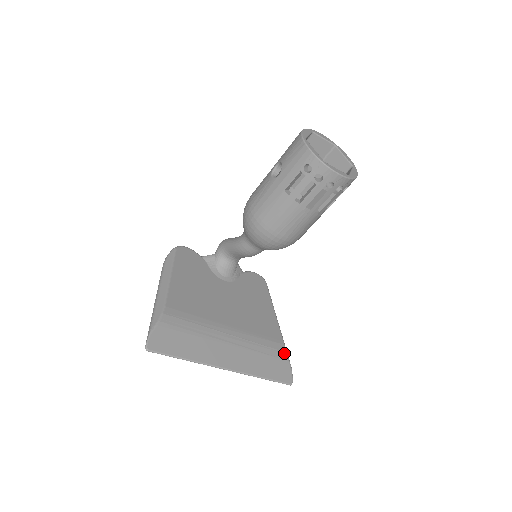
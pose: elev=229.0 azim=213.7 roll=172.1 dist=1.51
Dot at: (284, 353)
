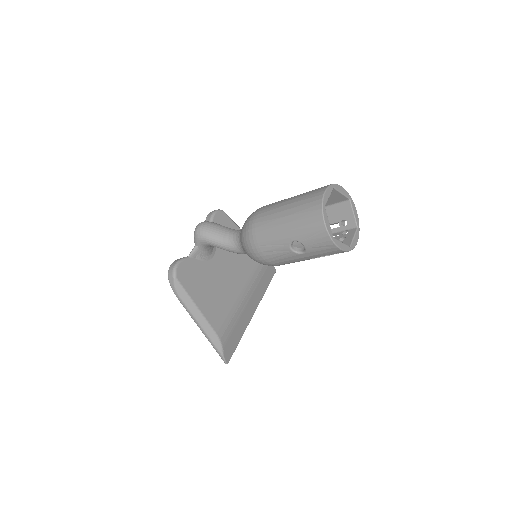
Dot at: occluded
